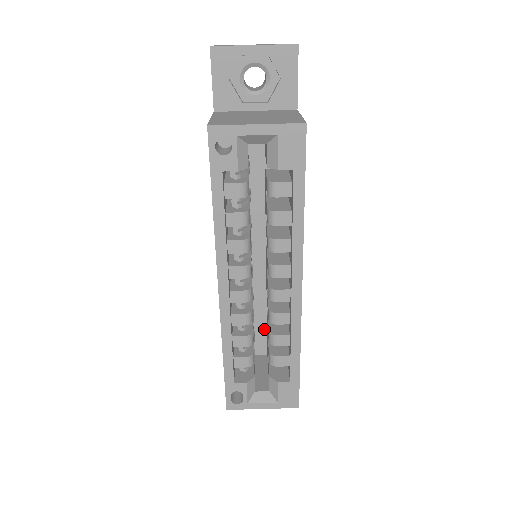
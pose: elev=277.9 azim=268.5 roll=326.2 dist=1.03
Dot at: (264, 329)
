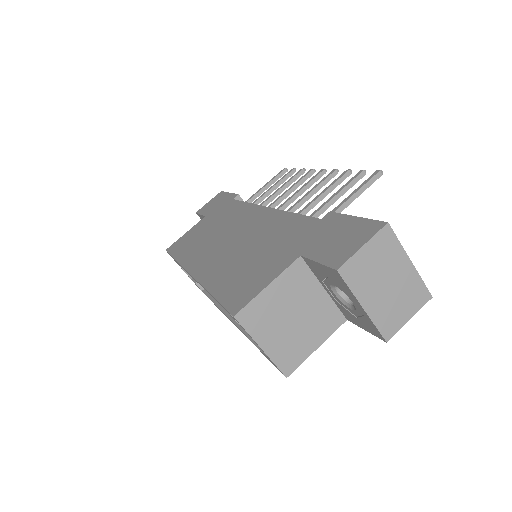
Dot at: occluded
